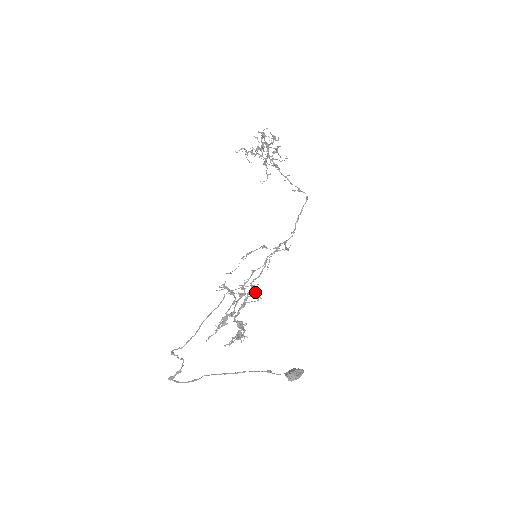
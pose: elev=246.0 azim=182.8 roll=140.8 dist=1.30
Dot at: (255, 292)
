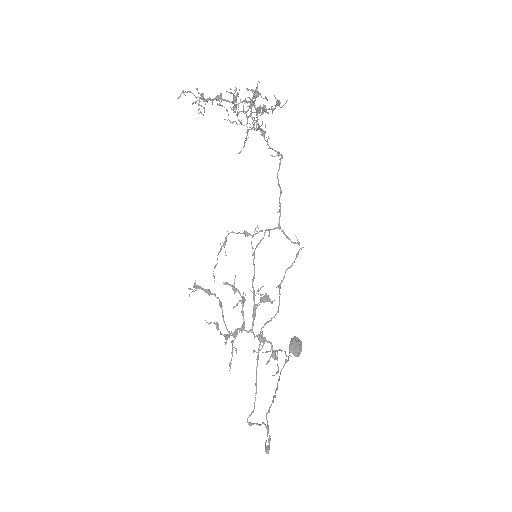
Dot at: (264, 297)
